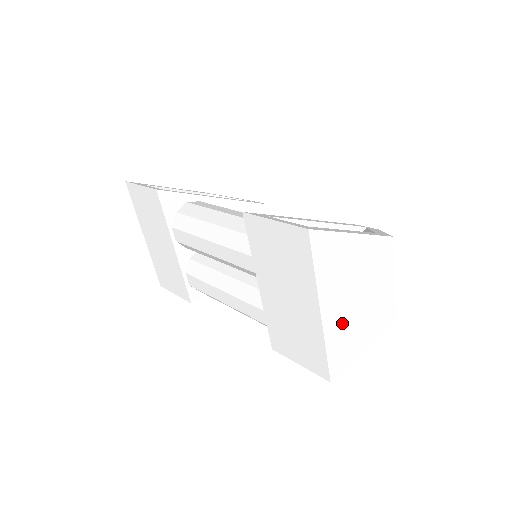
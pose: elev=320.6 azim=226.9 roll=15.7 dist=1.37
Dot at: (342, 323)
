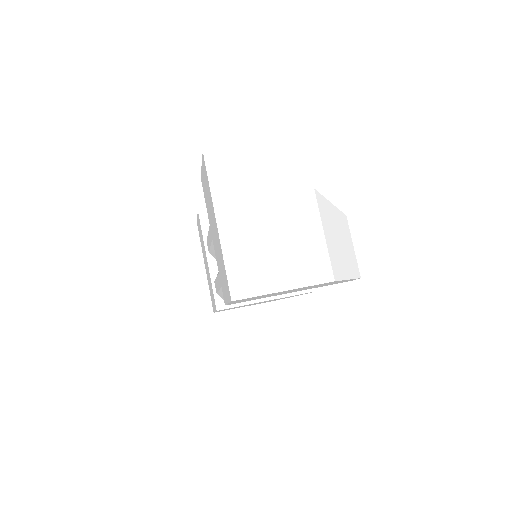
Dot at: (246, 246)
